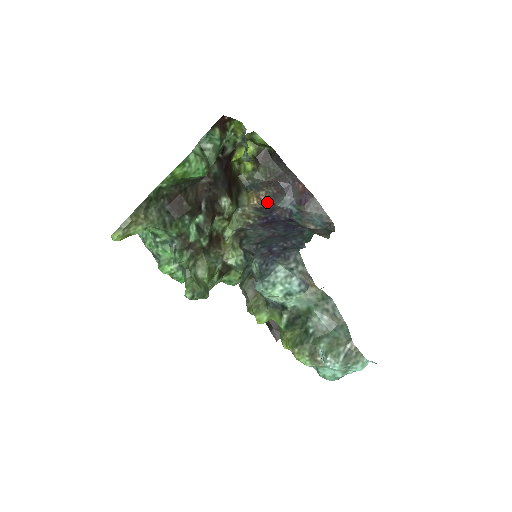
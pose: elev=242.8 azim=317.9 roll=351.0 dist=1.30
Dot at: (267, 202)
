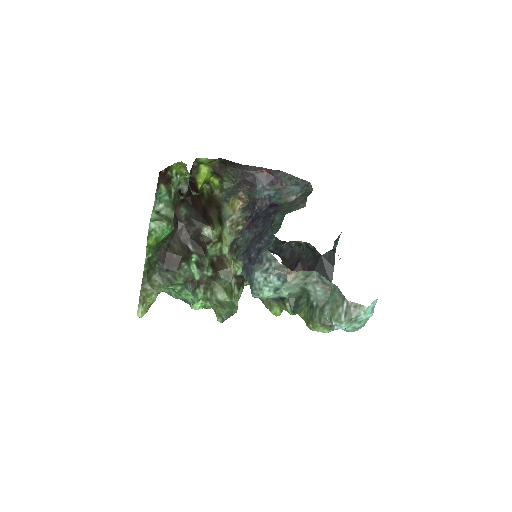
Dot at: (249, 198)
